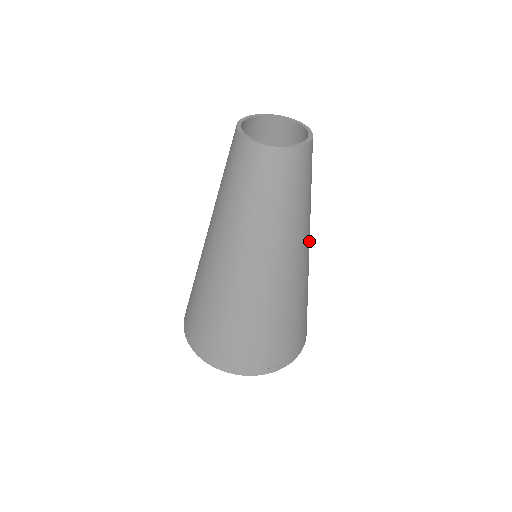
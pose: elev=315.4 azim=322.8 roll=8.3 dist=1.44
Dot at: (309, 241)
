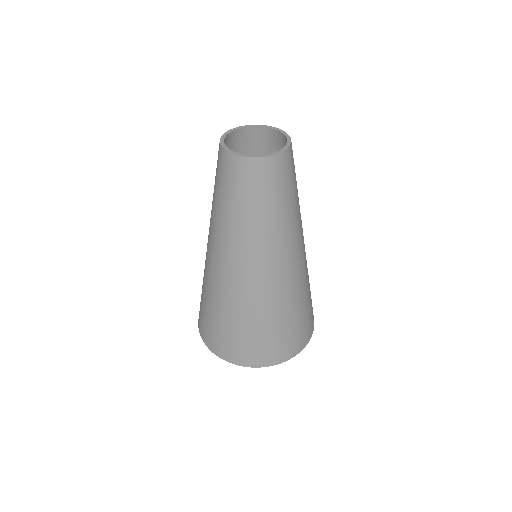
Dot at: occluded
